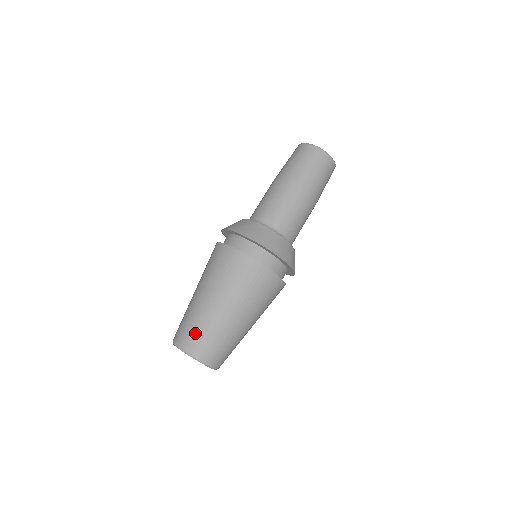
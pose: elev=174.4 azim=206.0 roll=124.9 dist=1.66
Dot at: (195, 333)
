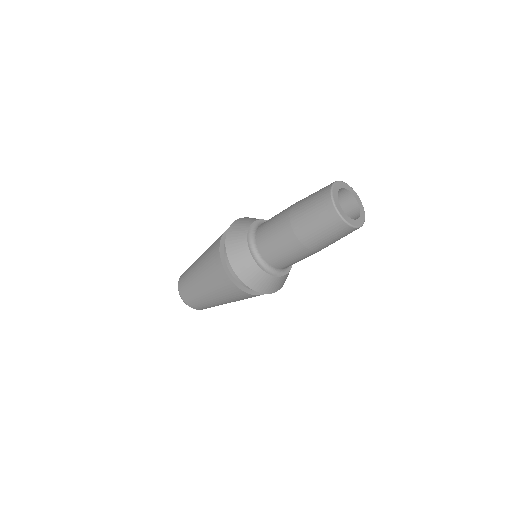
Dot at: (186, 289)
